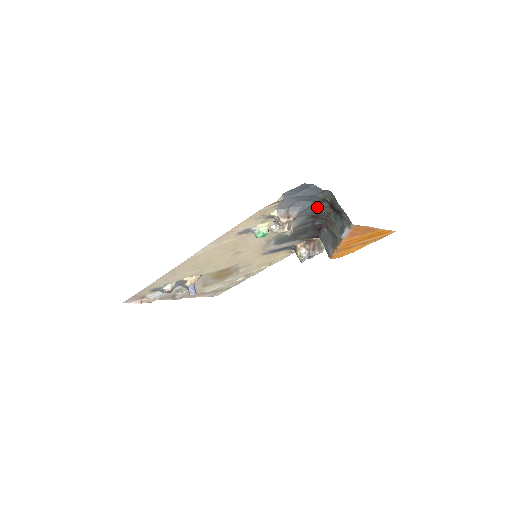
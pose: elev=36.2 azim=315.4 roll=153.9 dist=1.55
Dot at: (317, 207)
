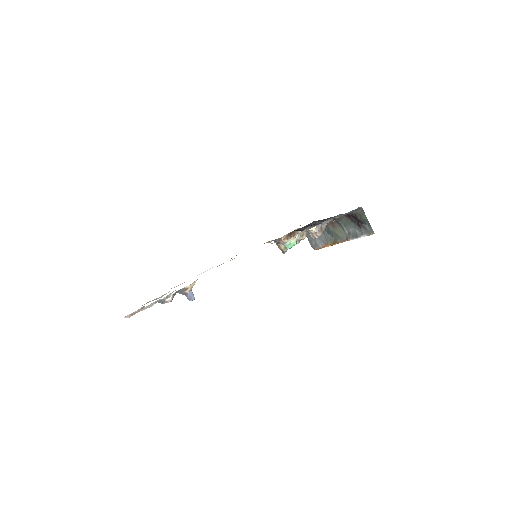
Dot at: occluded
